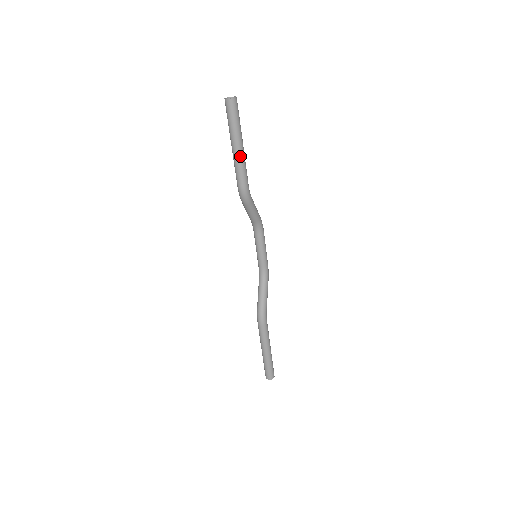
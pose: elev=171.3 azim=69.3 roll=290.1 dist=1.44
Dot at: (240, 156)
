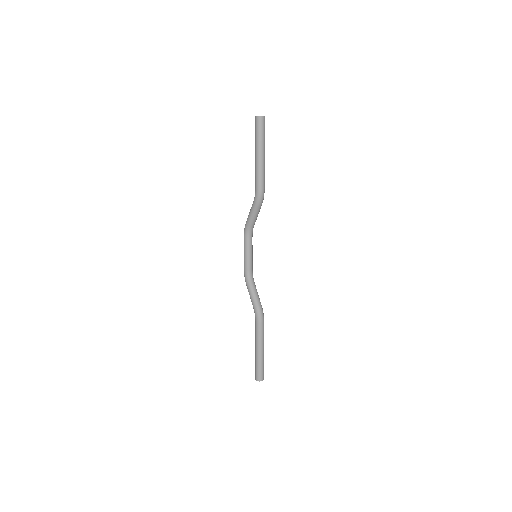
Dot at: (264, 163)
